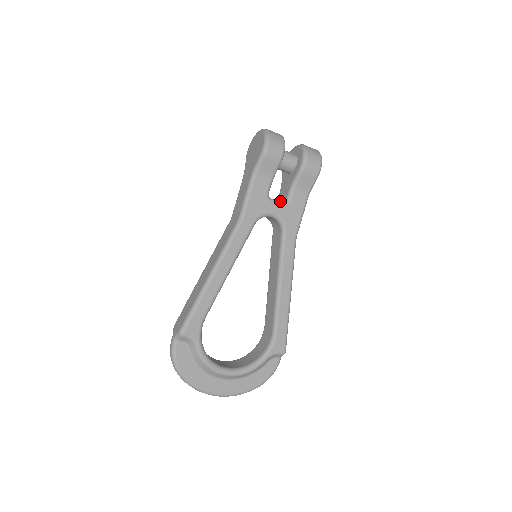
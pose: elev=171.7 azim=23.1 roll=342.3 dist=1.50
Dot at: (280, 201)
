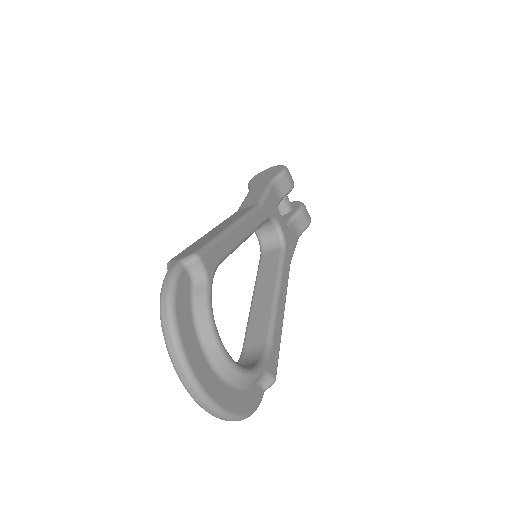
Dot at: occluded
